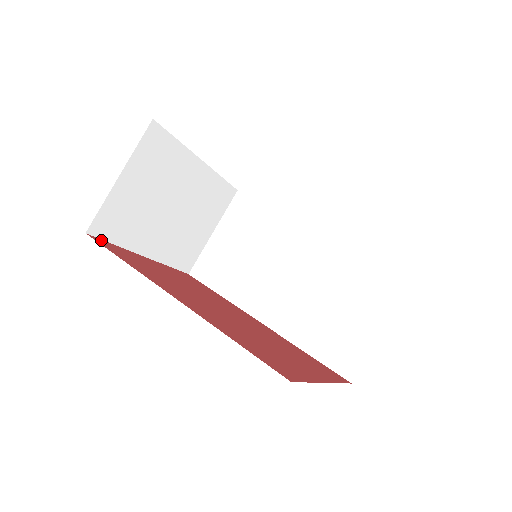
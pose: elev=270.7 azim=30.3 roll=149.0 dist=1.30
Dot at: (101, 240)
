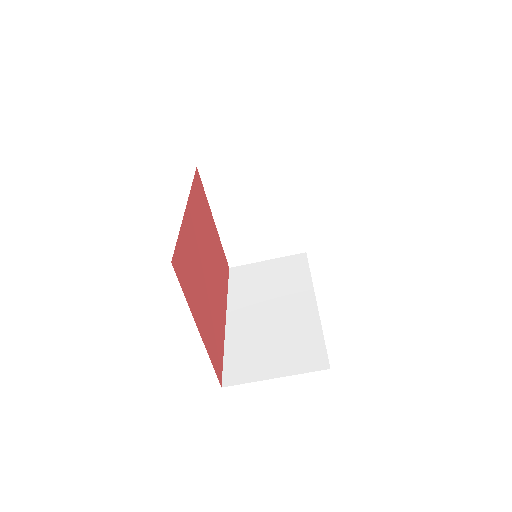
Dot at: (200, 178)
